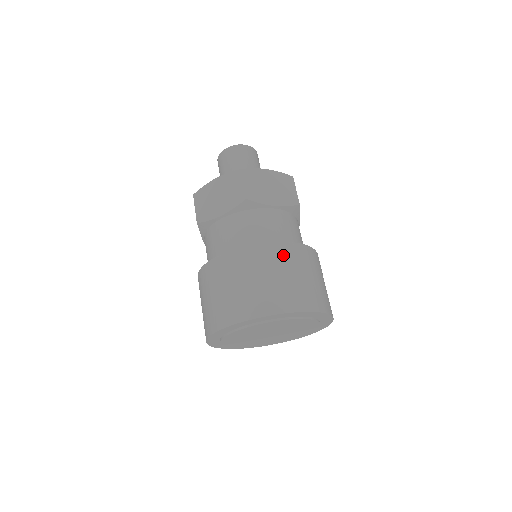
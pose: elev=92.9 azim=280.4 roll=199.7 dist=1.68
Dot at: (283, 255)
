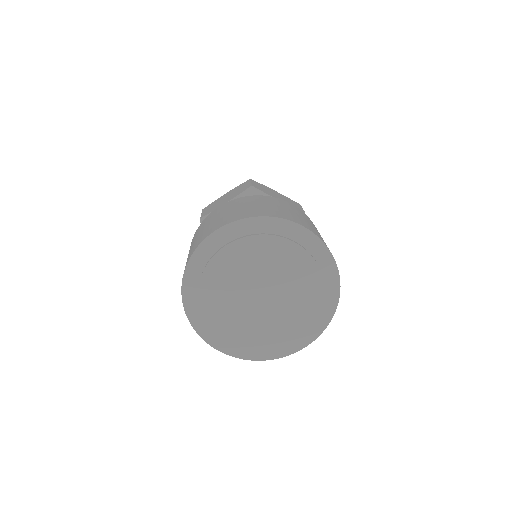
Dot at: (283, 203)
